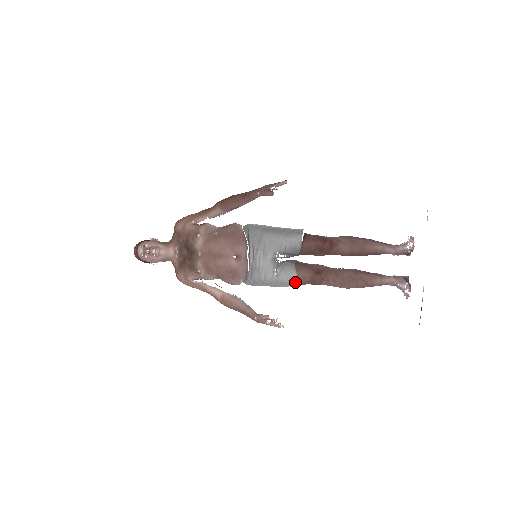
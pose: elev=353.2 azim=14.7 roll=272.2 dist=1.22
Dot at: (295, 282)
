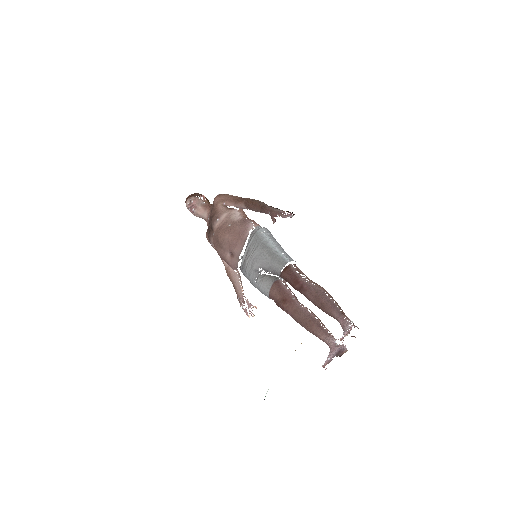
Dot at: (267, 296)
